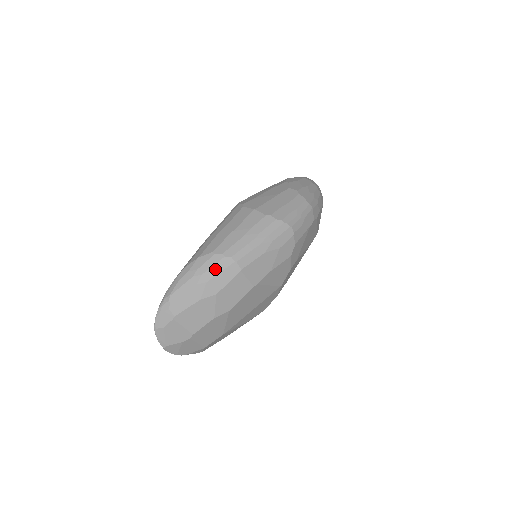
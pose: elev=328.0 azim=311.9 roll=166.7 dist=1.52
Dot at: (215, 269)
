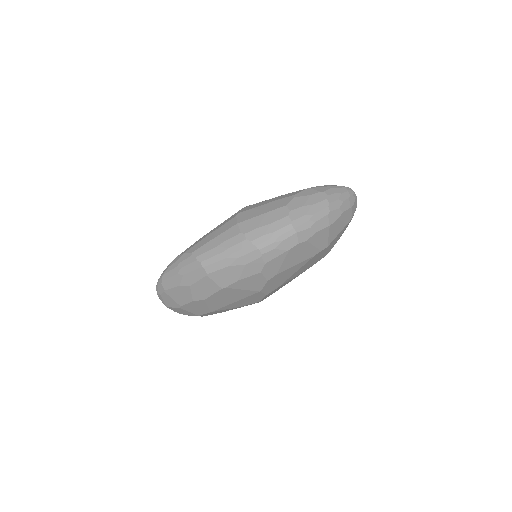
Dot at: (189, 267)
